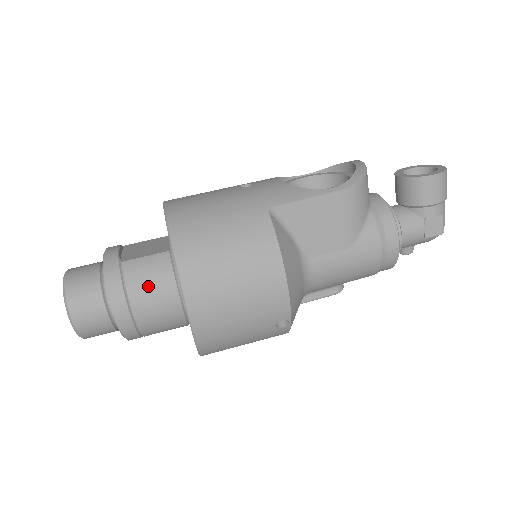
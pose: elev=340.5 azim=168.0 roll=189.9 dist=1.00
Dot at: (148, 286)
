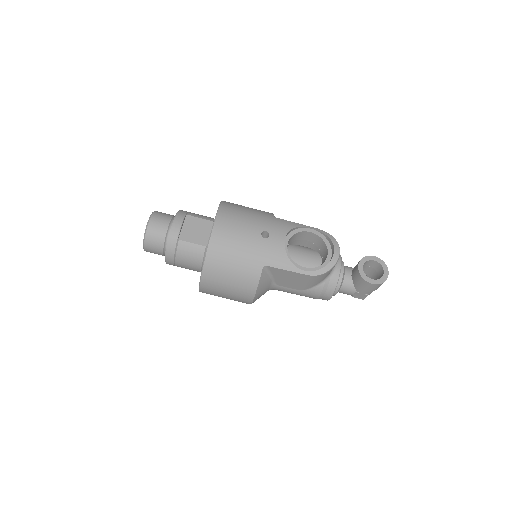
Dot at: (187, 259)
